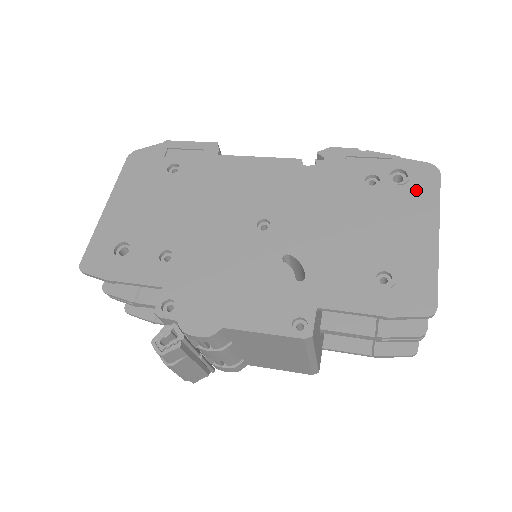
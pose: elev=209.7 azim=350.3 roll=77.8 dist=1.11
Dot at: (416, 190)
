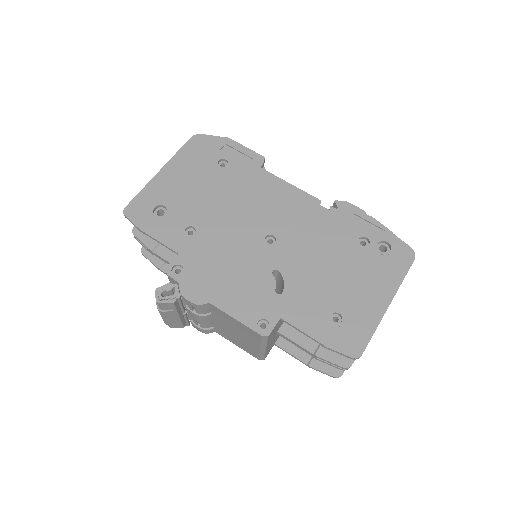
Dot at: (391, 264)
